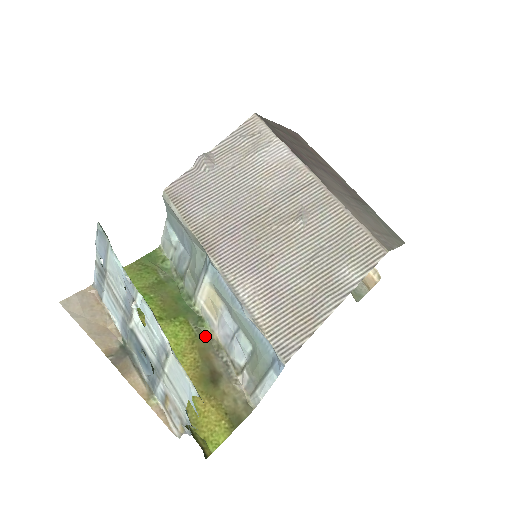
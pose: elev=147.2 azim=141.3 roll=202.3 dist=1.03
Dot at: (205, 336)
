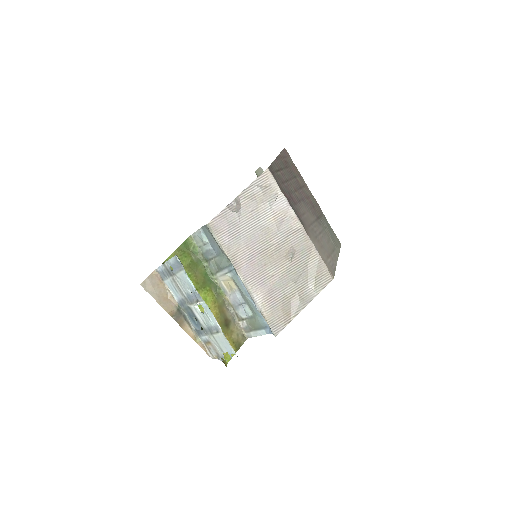
Dot at: (221, 298)
